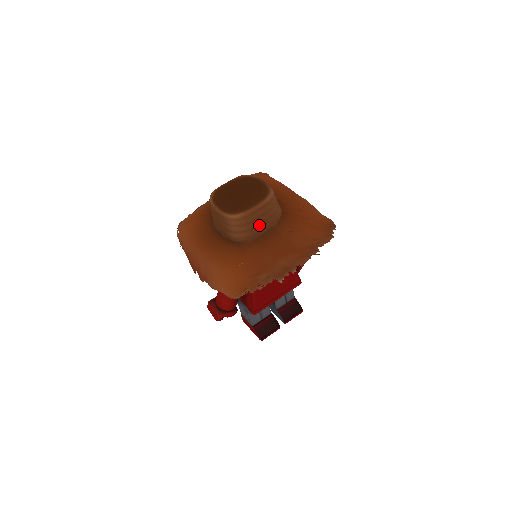
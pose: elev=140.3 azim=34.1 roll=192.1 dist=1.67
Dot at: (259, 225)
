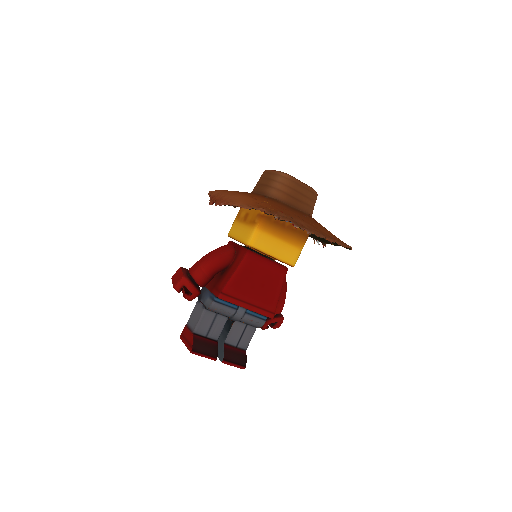
Dot at: (295, 199)
